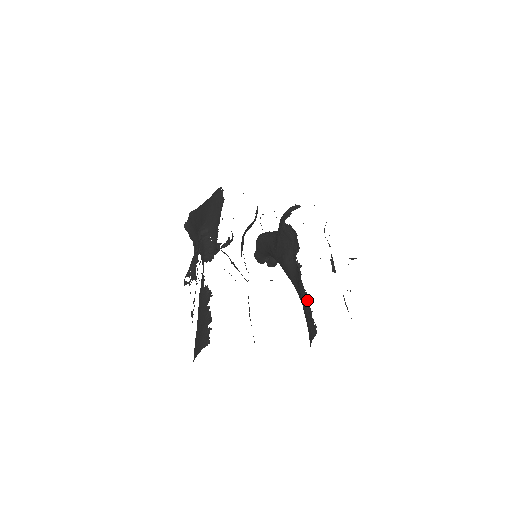
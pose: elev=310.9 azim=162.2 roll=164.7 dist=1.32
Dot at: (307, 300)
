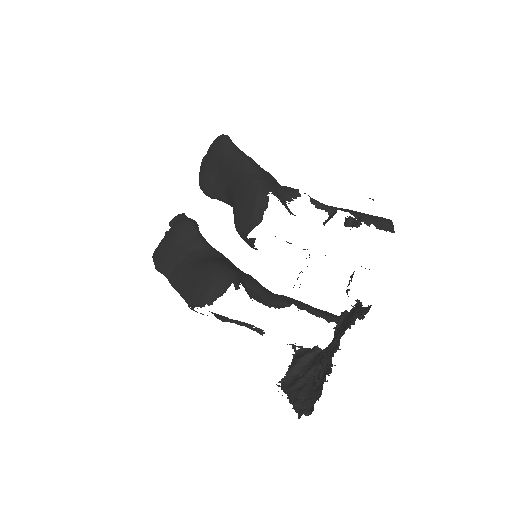
Dot at: occluded
